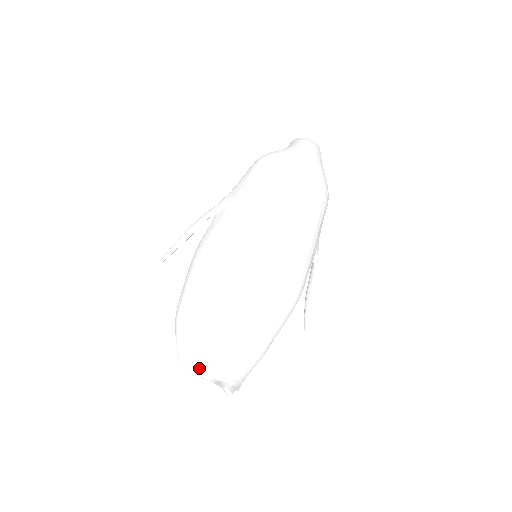
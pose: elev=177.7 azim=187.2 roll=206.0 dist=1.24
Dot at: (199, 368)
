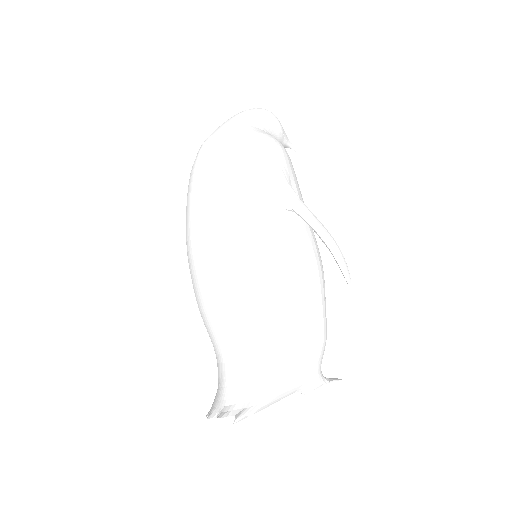
Dot at: (213, 409)
